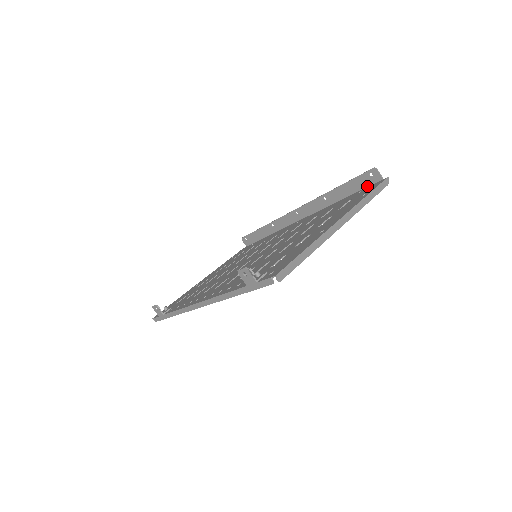
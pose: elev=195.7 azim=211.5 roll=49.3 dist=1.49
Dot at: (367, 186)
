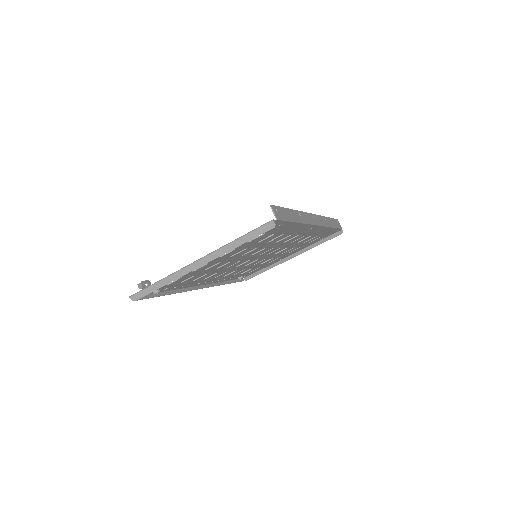
Dot at: (283, 219)
